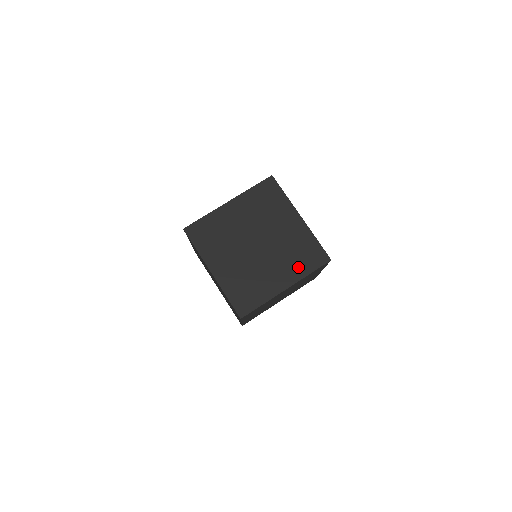
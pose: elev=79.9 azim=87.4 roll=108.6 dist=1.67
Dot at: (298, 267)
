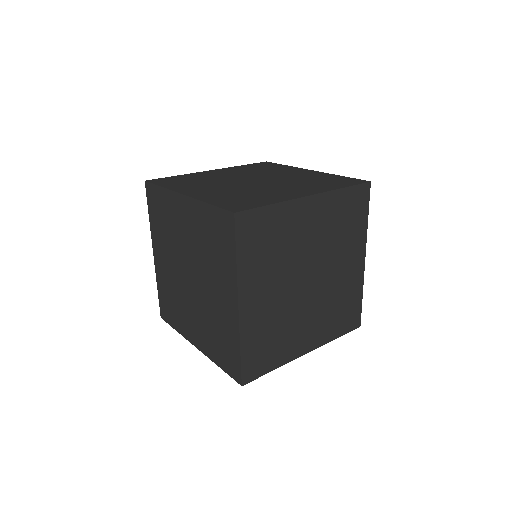
Dot at: (322, 186)
